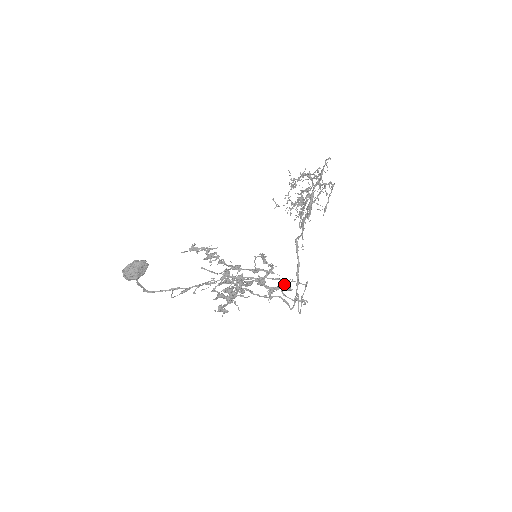
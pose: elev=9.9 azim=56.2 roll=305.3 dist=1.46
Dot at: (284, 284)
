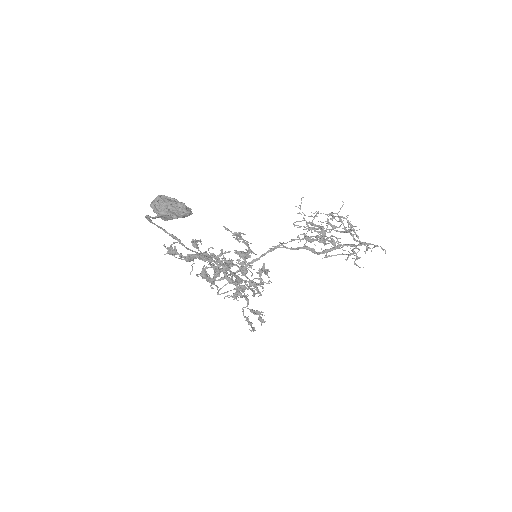
Dot at: (259, 313)
